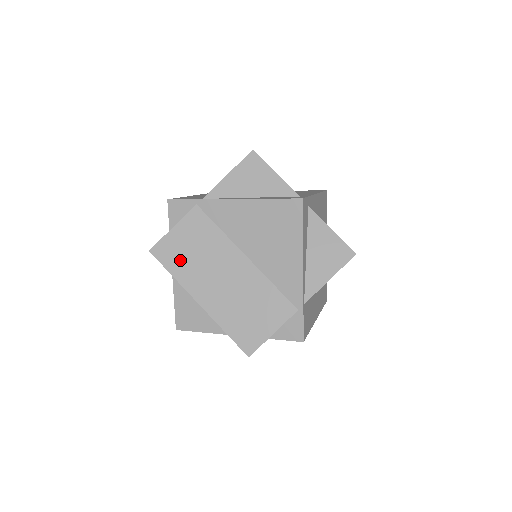
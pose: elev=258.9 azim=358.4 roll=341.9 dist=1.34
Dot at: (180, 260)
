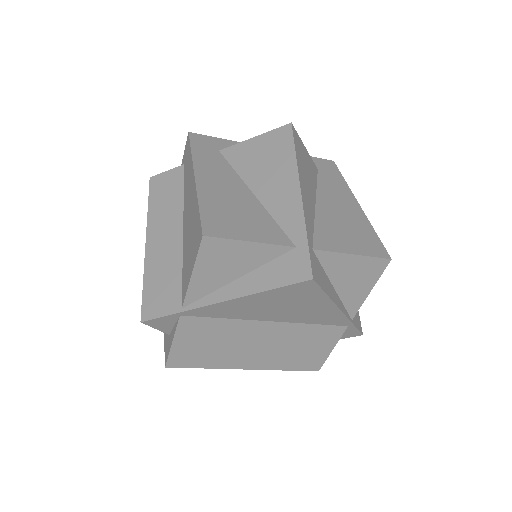
Dot at: (203, 357)
